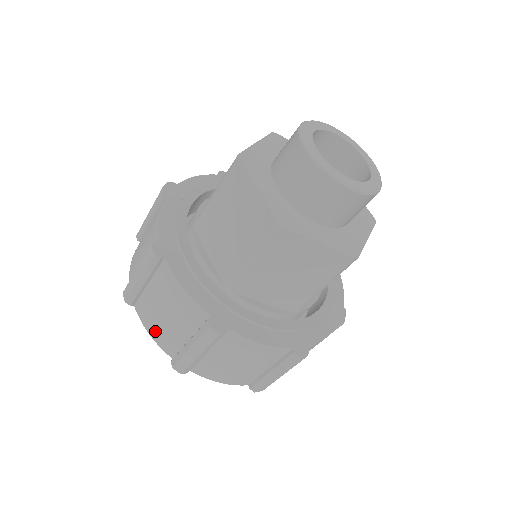
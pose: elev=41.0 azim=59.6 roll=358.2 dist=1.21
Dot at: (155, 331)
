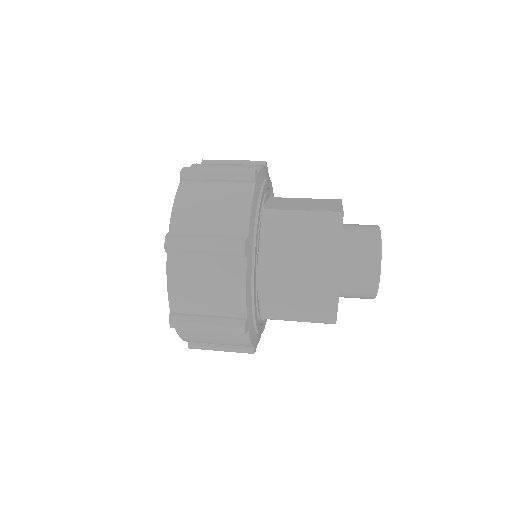
Dot at: (191, 339)
